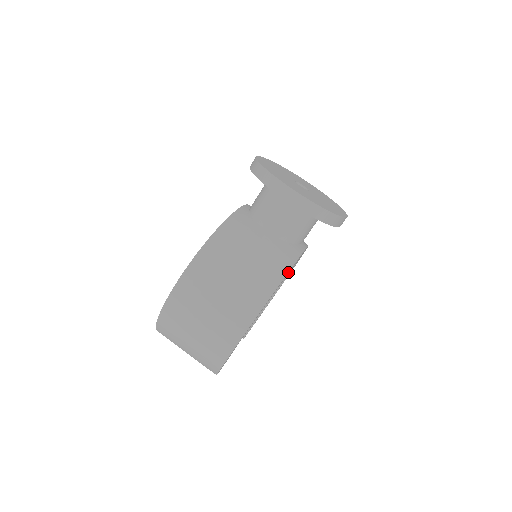
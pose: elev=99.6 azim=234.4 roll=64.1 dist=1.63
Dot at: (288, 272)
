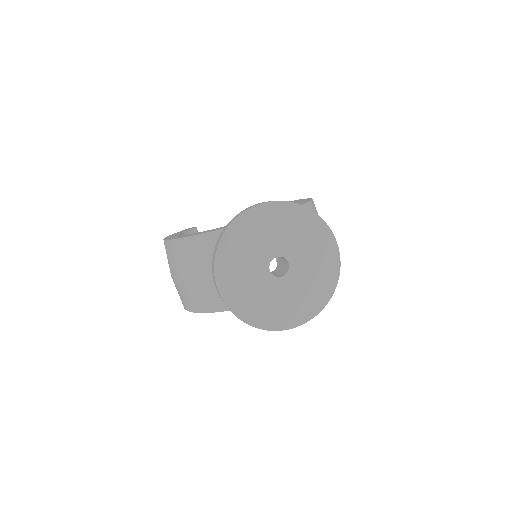
Dot at: (221, 311)
